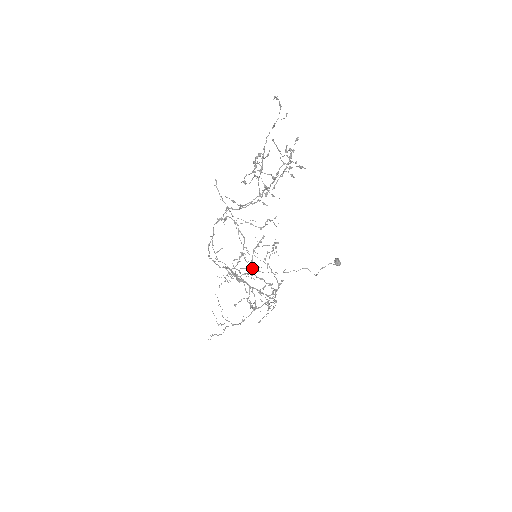
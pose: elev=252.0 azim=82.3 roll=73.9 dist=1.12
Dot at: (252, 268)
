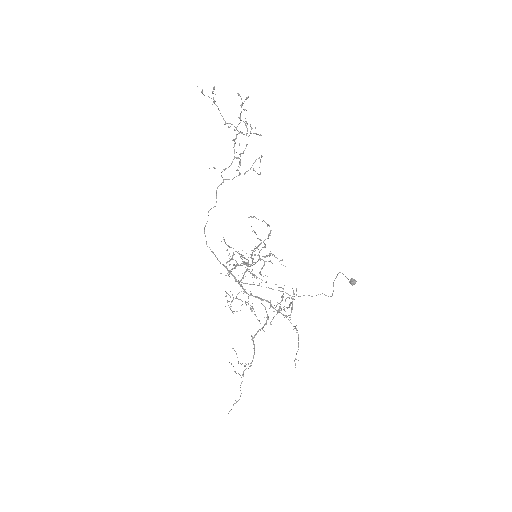
Dot at: (252, 261)
